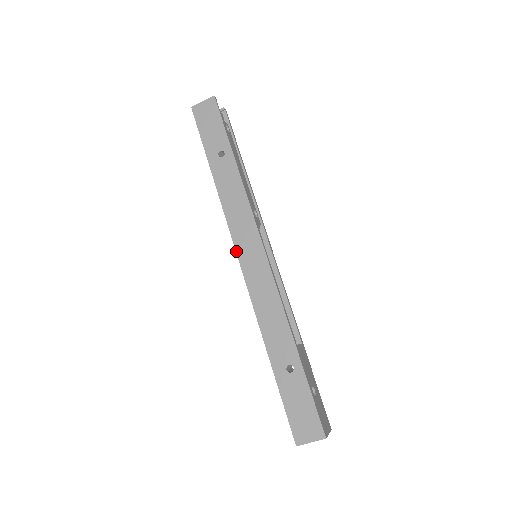
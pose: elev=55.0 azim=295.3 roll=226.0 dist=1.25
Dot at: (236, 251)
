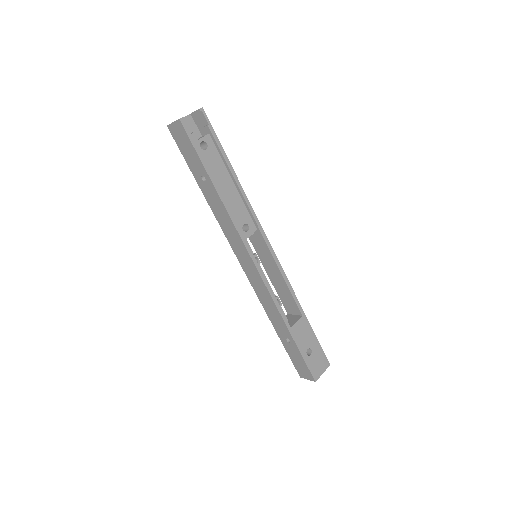
Dot at: (237, 258)
